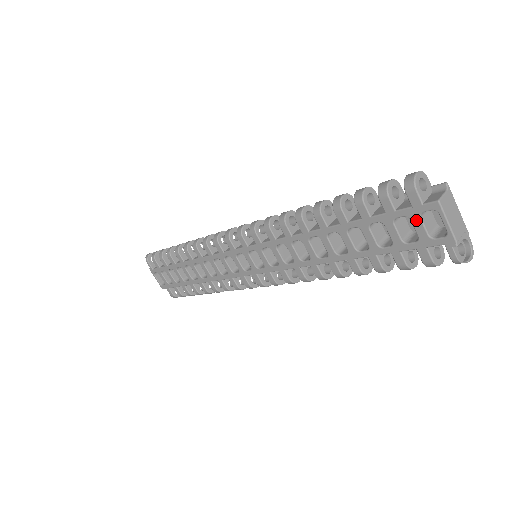
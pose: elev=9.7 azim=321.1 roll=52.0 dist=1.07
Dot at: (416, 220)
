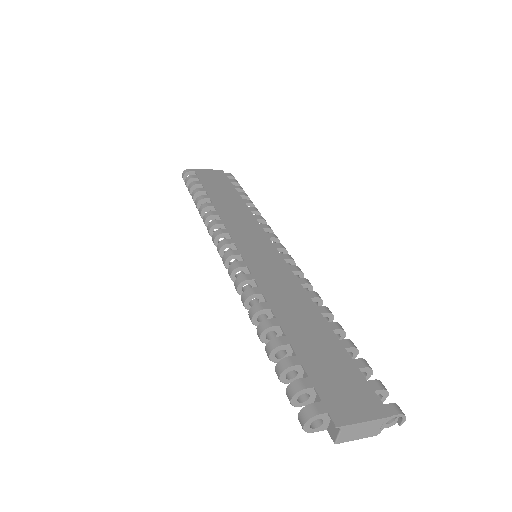
Dot at: occluded
